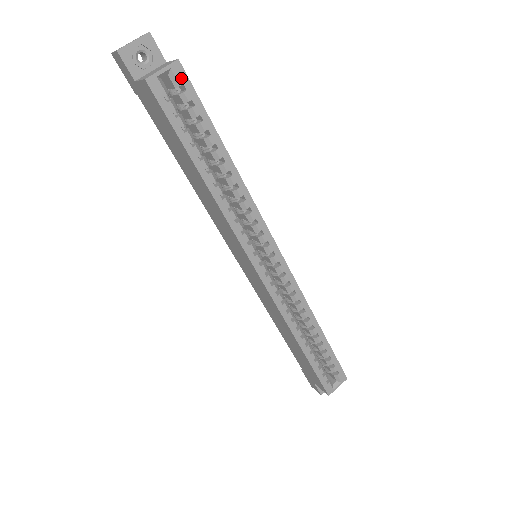
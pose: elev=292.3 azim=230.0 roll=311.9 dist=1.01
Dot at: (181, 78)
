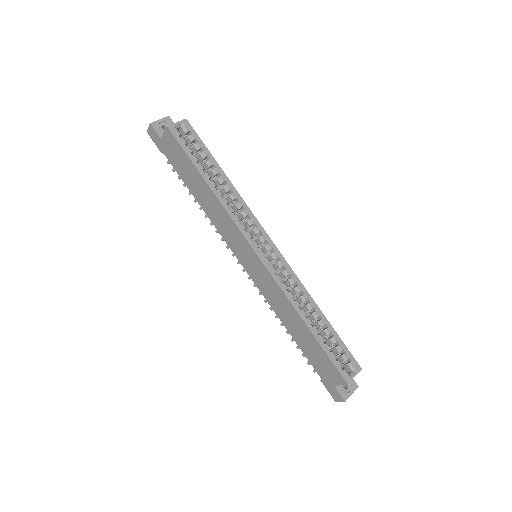
Dot at: (188, 128)
